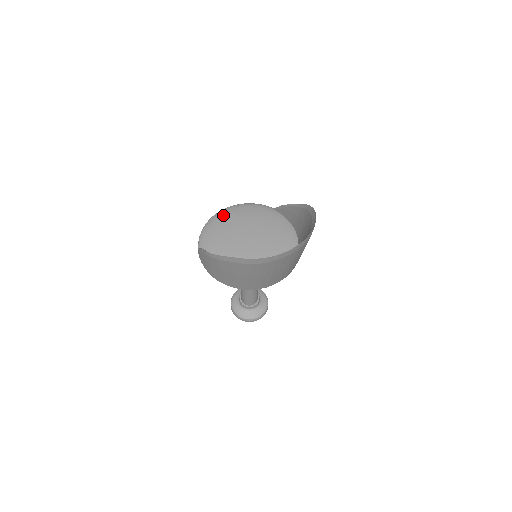
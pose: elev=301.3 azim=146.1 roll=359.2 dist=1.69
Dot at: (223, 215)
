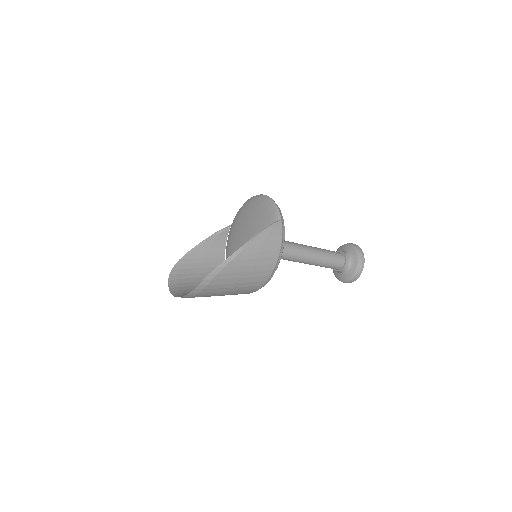
Dot at: (251, 203)
